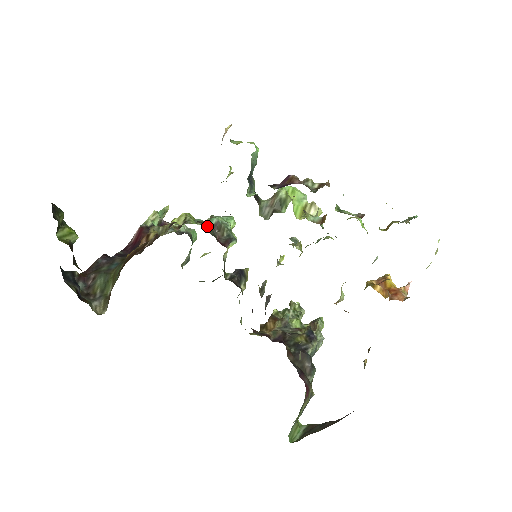
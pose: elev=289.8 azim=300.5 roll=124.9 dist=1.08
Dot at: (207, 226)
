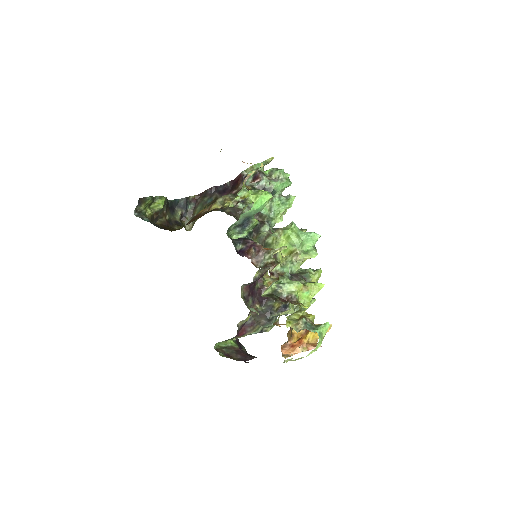
Dot at: occluded
